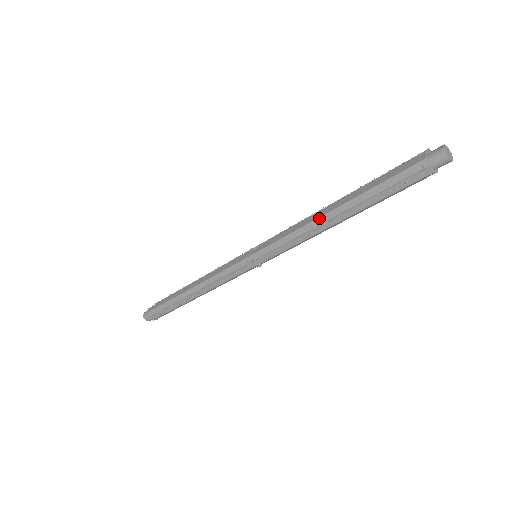
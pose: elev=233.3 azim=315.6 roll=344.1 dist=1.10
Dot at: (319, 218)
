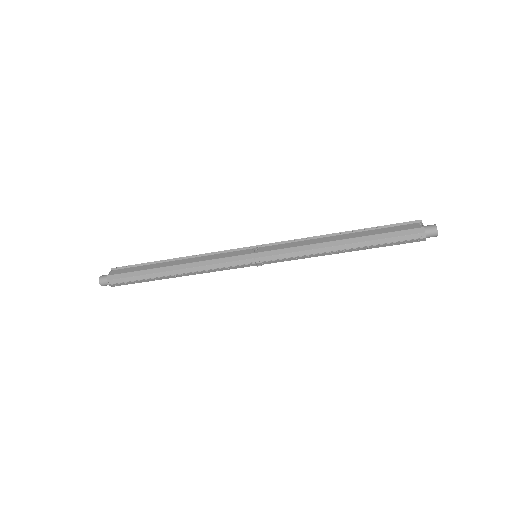
Dot at: (332, 247)
